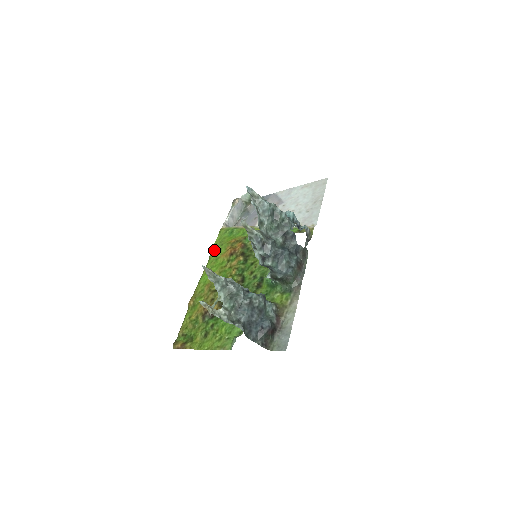
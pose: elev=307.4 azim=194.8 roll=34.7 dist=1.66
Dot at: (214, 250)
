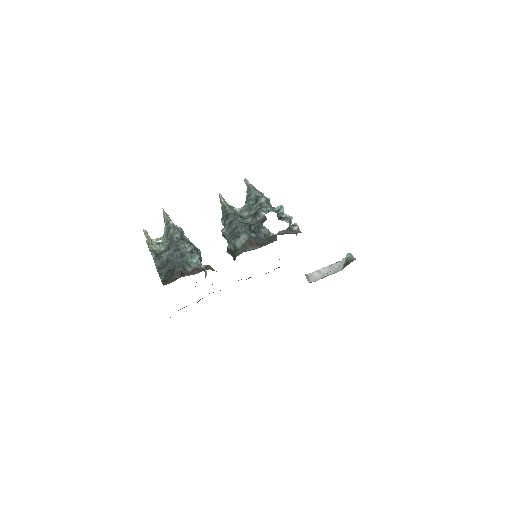
Dot at: occluded
